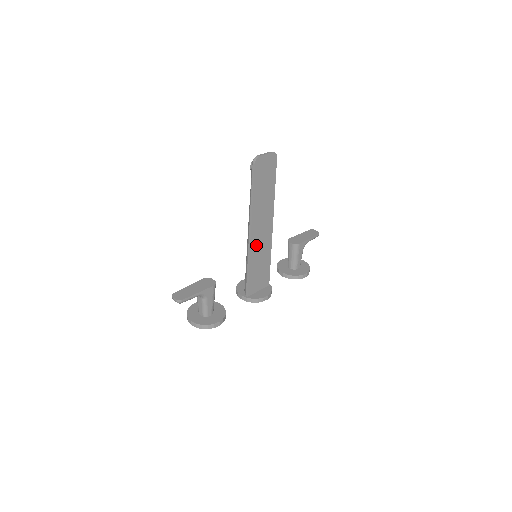
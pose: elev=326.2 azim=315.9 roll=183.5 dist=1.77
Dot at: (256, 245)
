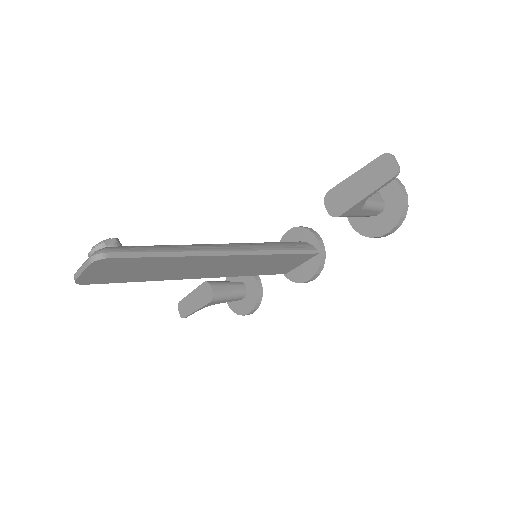
Dot at: (230, 271)
